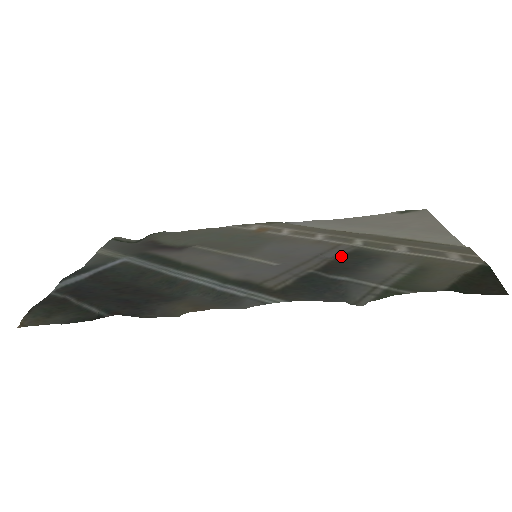
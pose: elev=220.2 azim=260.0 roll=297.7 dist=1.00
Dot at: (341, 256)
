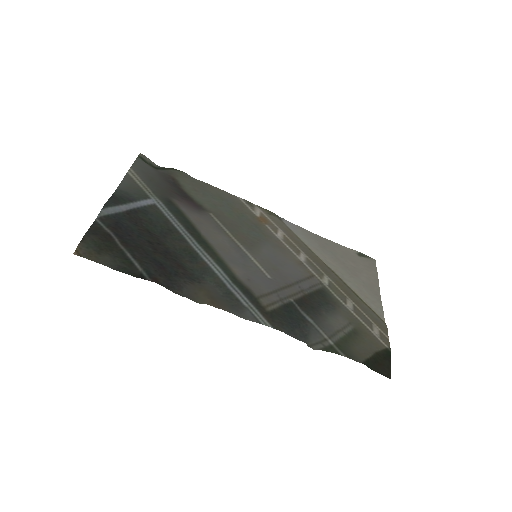
Dot at: (313, 292)
